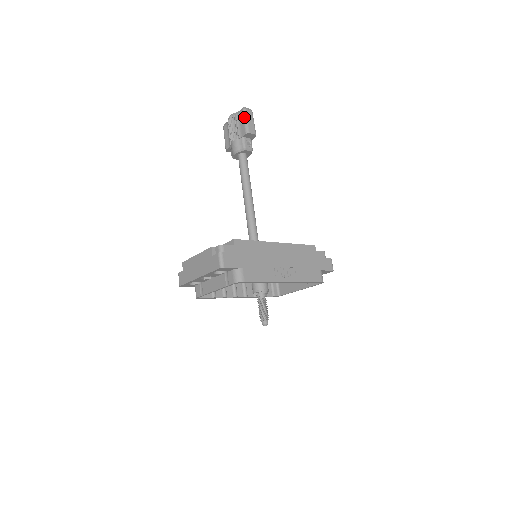
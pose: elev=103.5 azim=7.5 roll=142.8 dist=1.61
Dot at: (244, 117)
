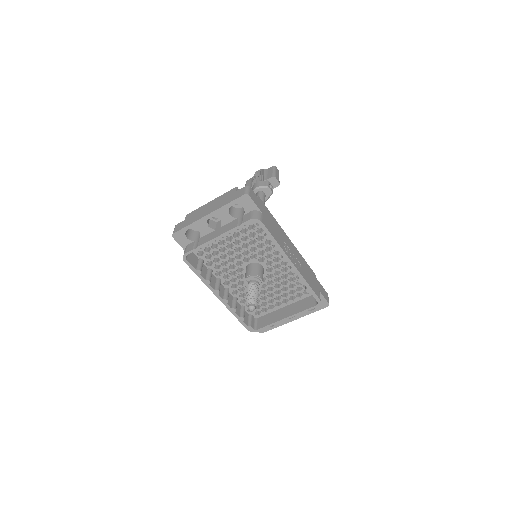
Dot at: (273, 169)
